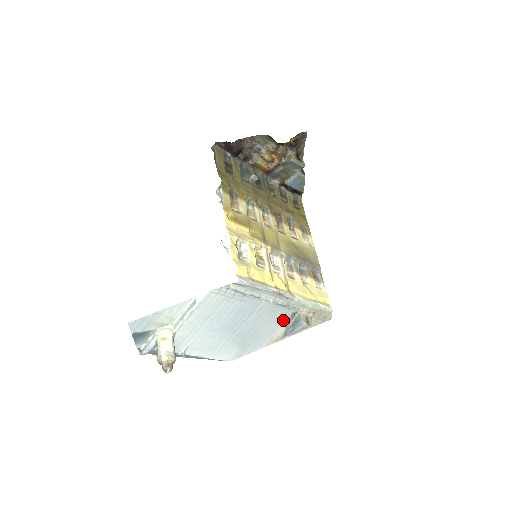
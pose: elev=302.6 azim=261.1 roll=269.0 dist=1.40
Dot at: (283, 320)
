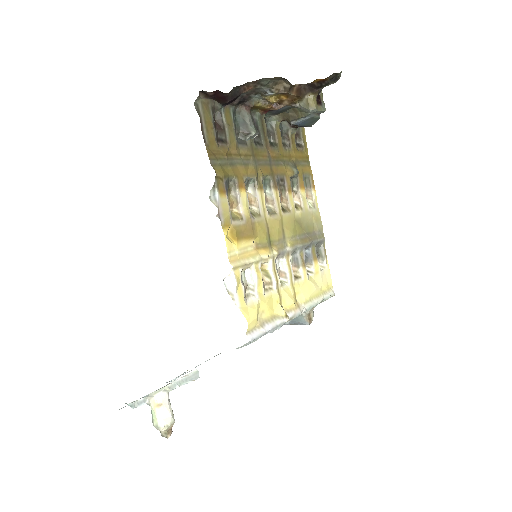
Dot at: occluded
